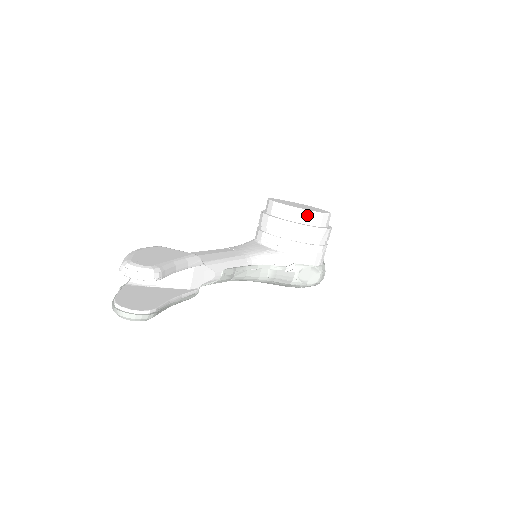
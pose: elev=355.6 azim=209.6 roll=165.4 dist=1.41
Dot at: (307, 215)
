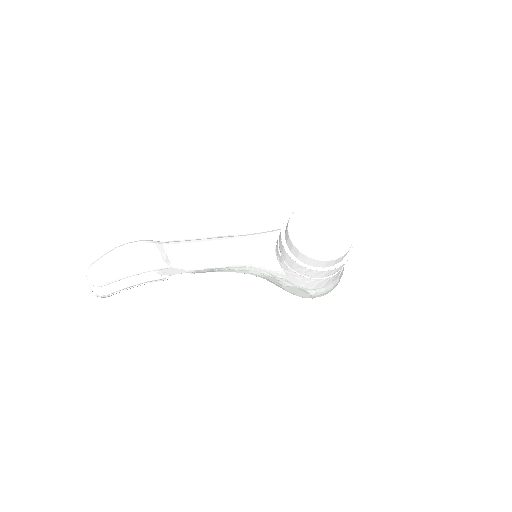
Dot at: (299, 254)
